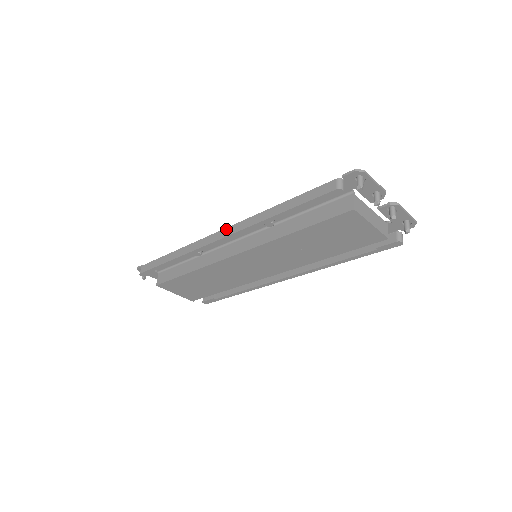
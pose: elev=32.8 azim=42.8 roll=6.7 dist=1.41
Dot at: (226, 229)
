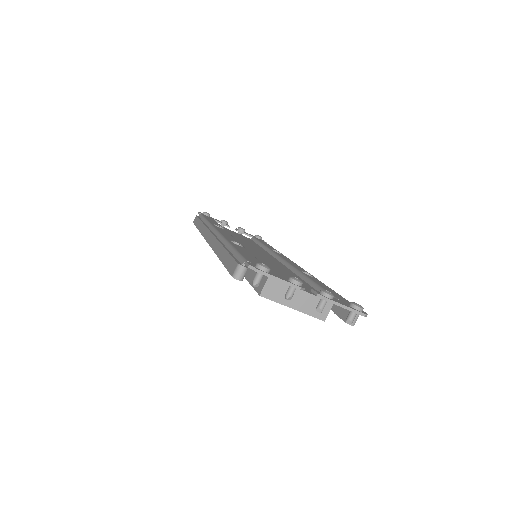
Dot at: (211, 235)
